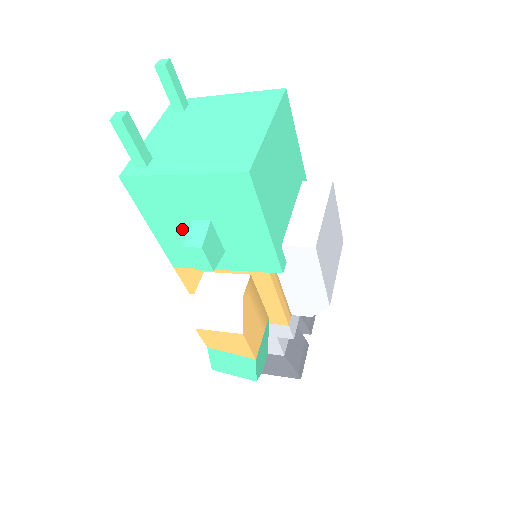
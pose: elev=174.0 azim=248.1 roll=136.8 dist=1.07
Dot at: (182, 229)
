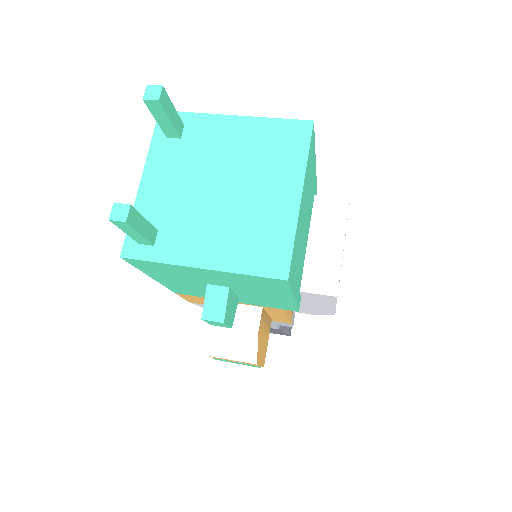
Dot at: (192, 284)
